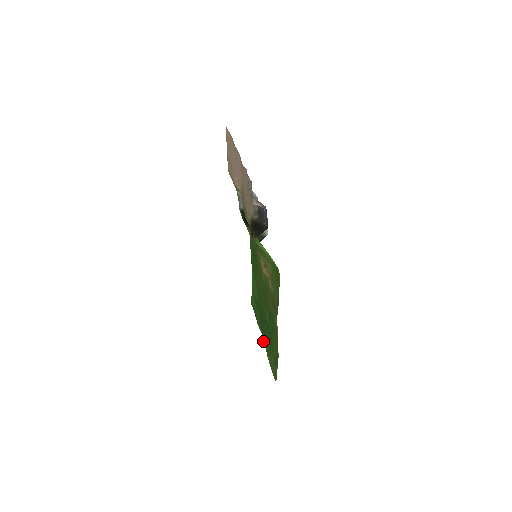
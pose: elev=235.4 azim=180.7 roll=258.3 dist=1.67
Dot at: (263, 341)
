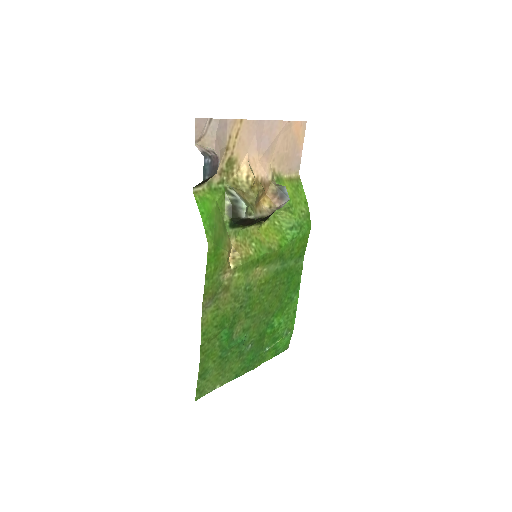
Dot at: occluded
